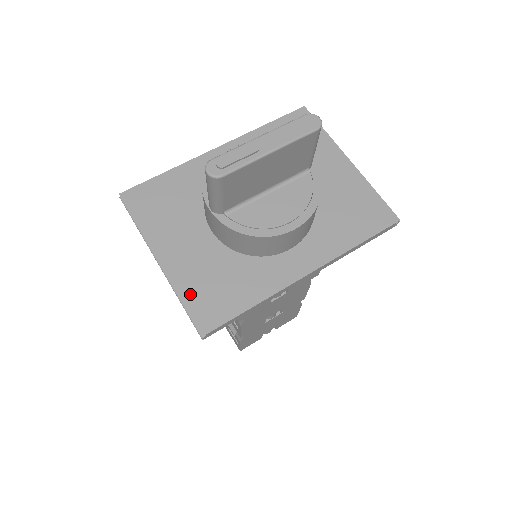
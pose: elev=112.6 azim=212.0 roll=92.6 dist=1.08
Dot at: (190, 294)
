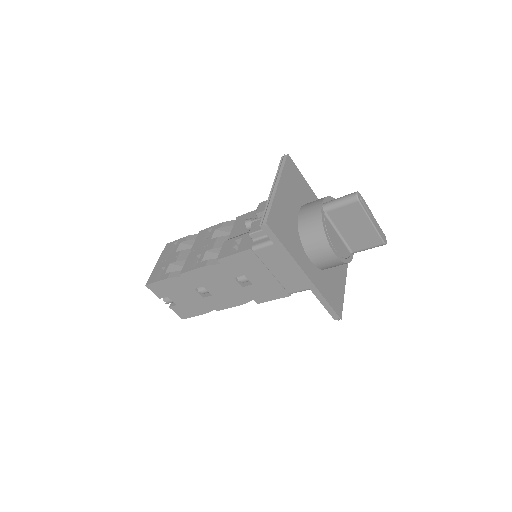
Dot at: (276, 209)
